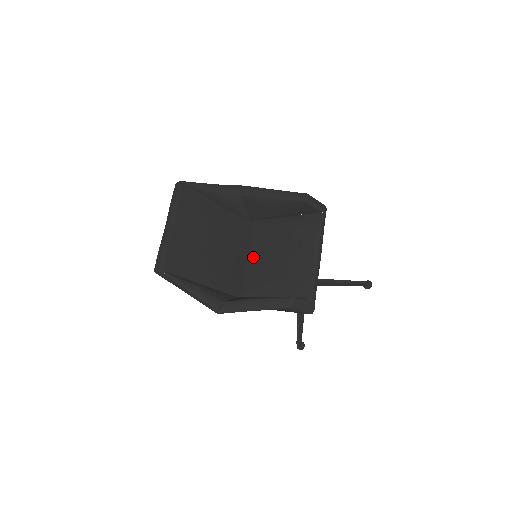
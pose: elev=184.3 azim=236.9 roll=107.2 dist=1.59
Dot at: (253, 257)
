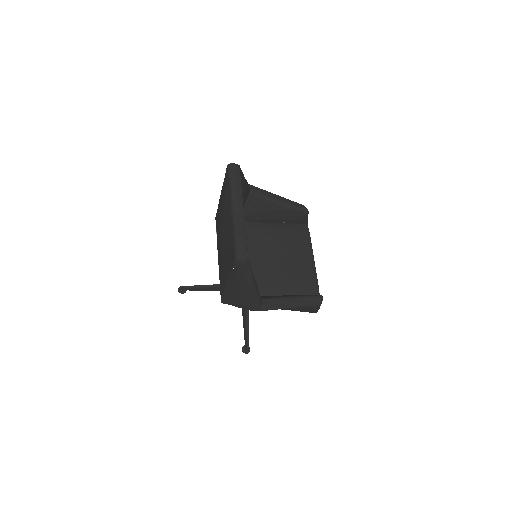
Dot at: (251, 257)
